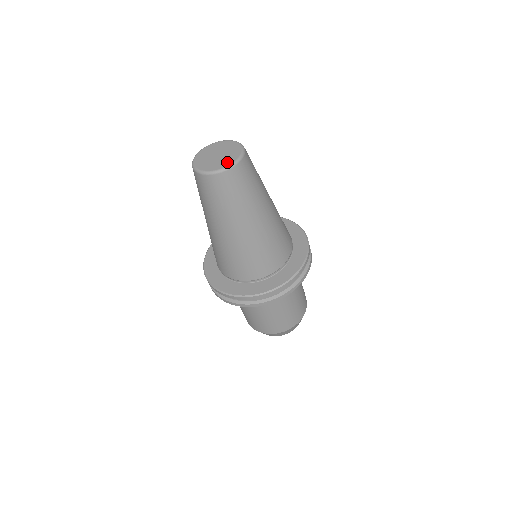
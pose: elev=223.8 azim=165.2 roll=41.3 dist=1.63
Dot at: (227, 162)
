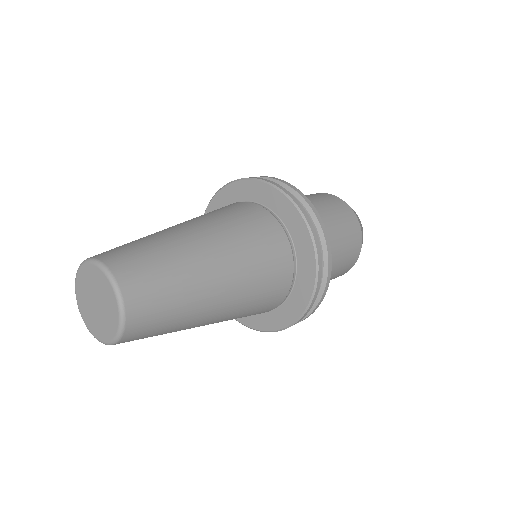
Dot at: (113, 316)
